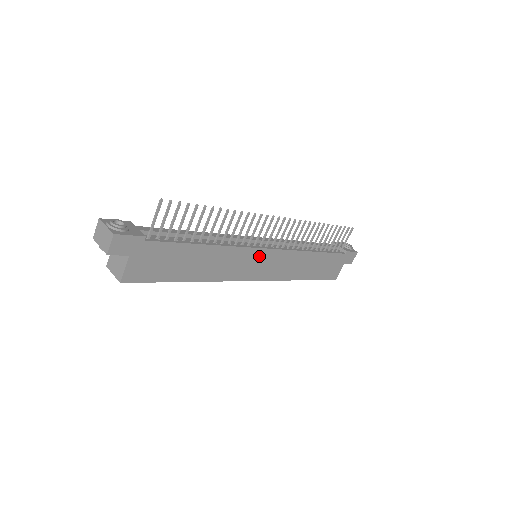
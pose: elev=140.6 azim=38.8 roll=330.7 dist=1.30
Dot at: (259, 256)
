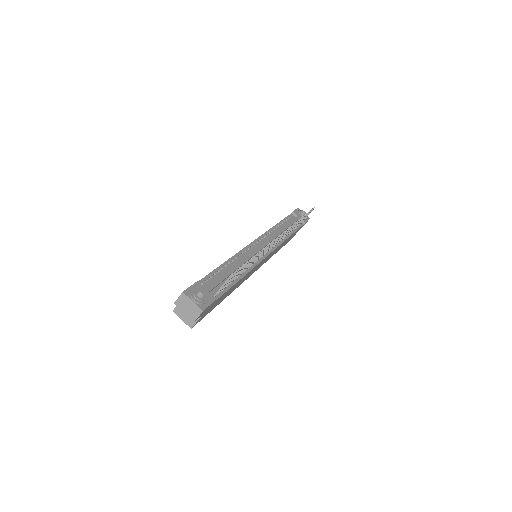
Dot at: (262, 261)
